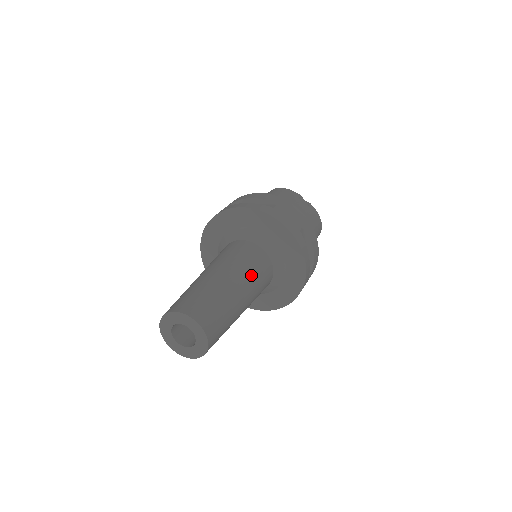
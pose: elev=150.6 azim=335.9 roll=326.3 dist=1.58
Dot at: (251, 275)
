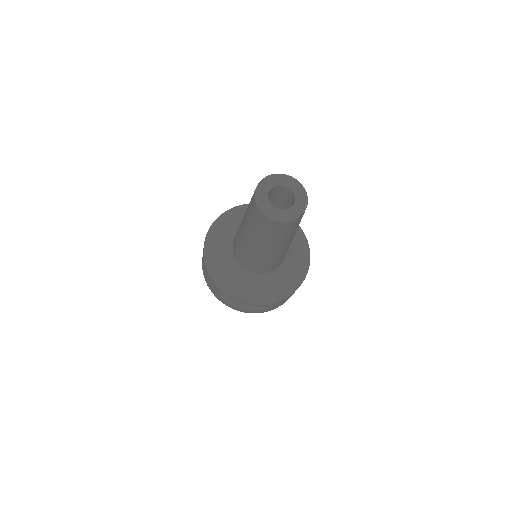
Dot at: occluded
